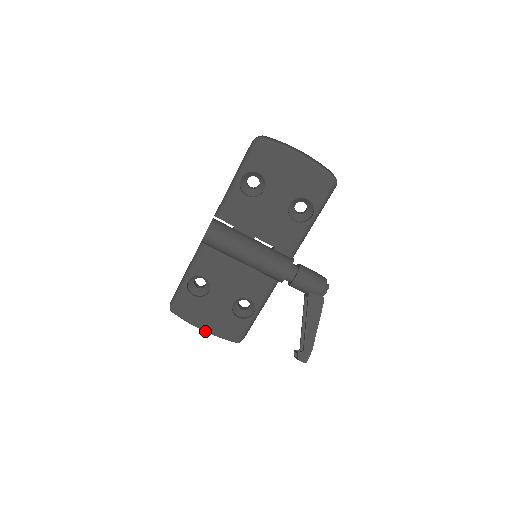
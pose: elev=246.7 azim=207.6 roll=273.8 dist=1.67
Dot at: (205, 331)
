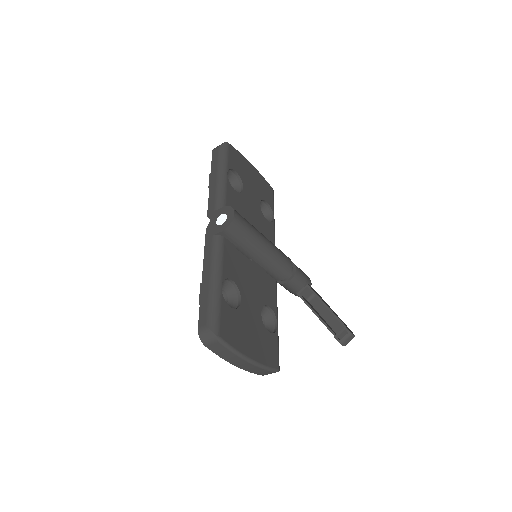
Dot at: (252, 361)
